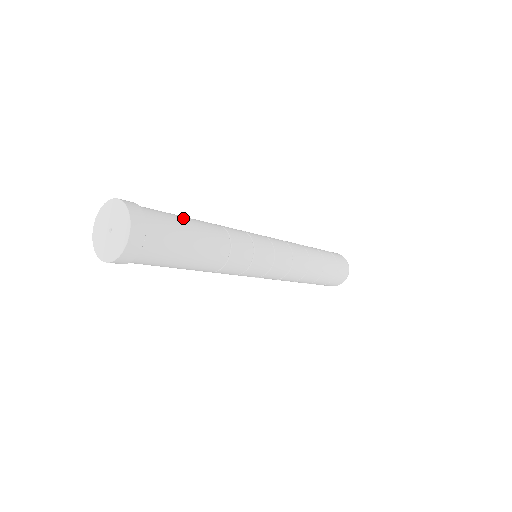
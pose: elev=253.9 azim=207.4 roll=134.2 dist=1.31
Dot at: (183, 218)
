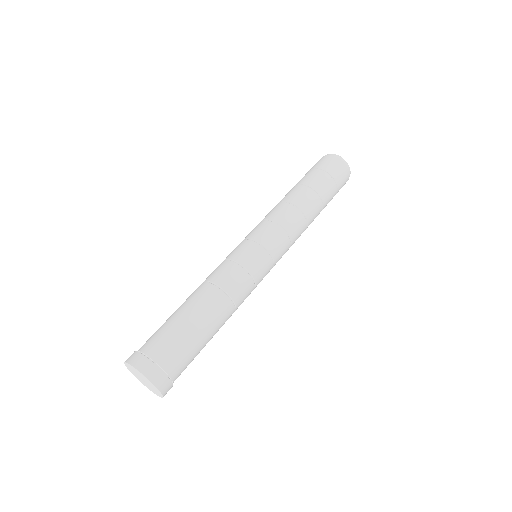
Dot at: (183, 323)
